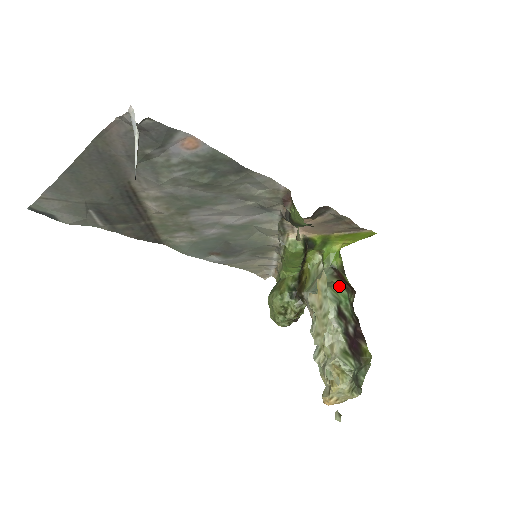
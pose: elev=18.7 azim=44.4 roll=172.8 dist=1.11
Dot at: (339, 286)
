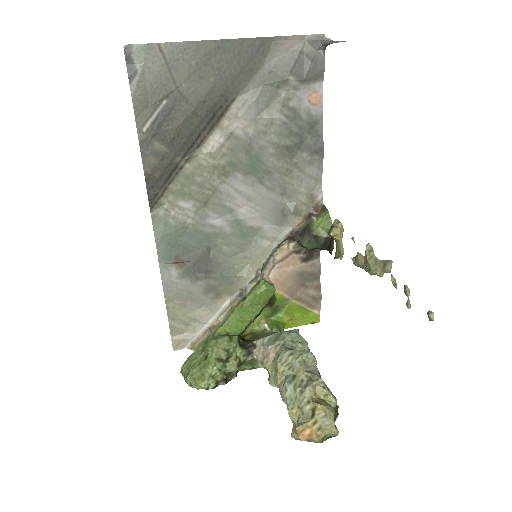
Dot at: occluded
